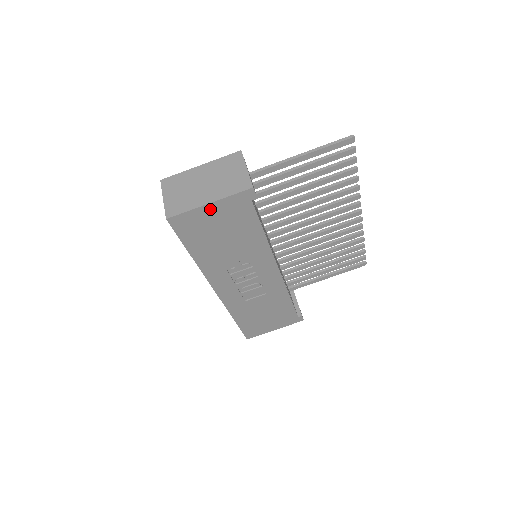
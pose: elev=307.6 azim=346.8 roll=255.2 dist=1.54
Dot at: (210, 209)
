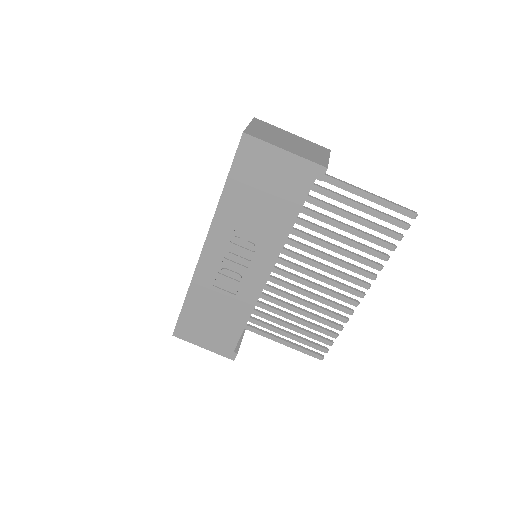
Dot at: (281, 156)
